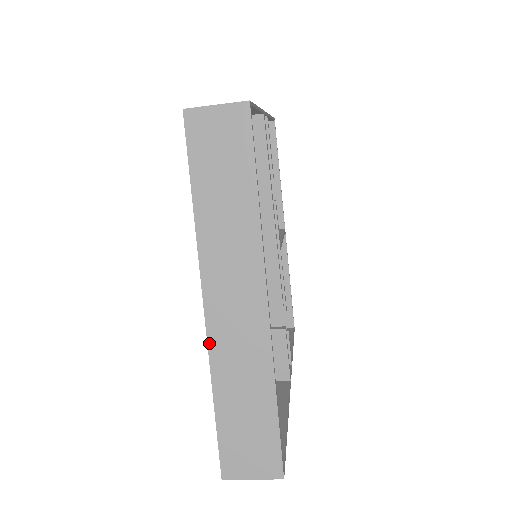
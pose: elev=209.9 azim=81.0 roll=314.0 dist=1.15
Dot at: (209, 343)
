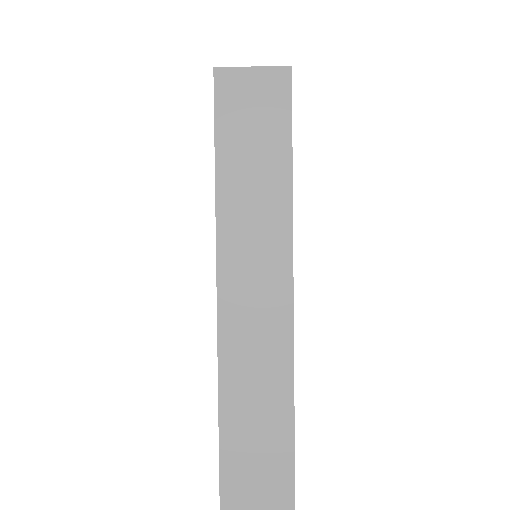
Dot at: (219, 342)
